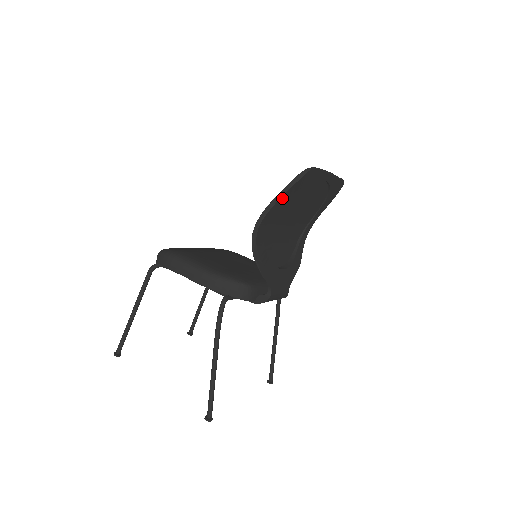
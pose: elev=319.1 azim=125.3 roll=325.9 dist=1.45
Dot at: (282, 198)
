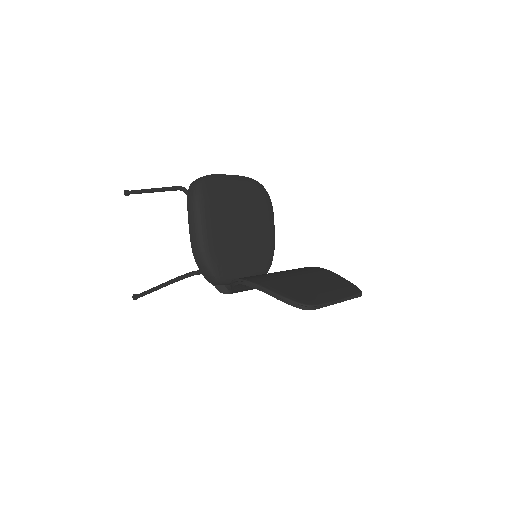
Dot at: (273, 295)
